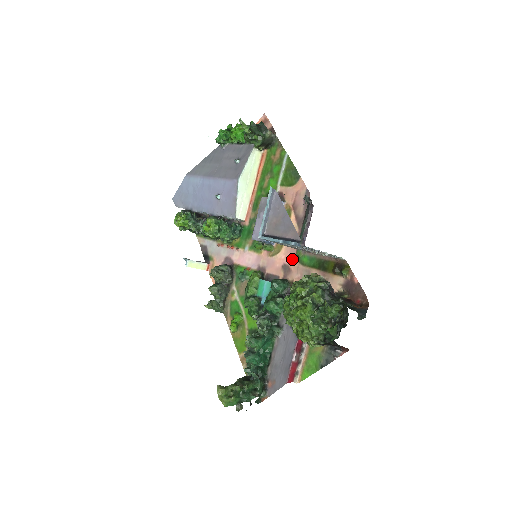
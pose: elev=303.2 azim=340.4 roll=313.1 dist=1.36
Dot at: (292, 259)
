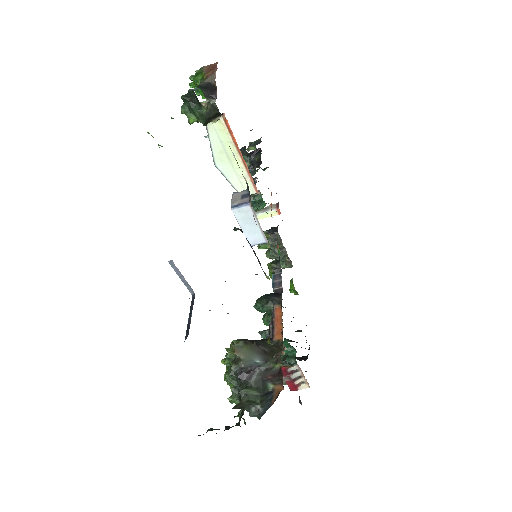
Dot at: occluded
